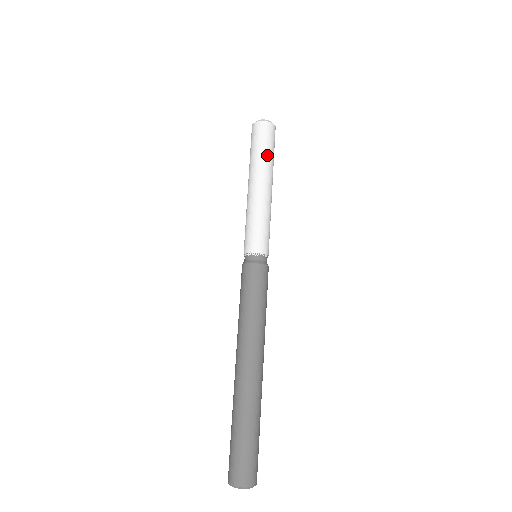
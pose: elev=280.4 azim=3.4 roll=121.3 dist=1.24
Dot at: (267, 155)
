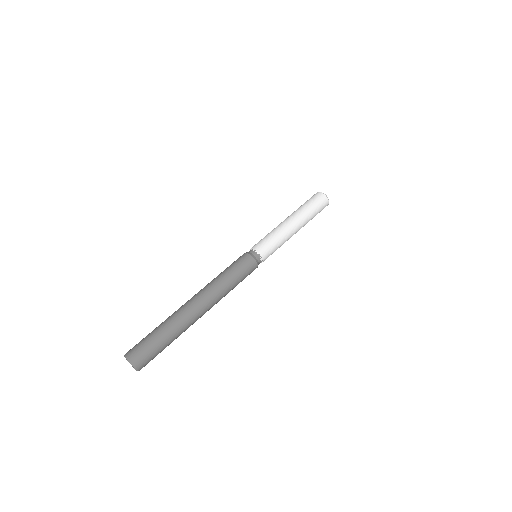
Dot at: (312, 215)
